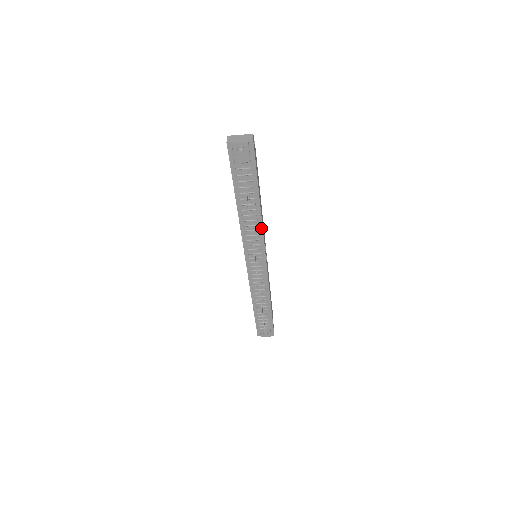
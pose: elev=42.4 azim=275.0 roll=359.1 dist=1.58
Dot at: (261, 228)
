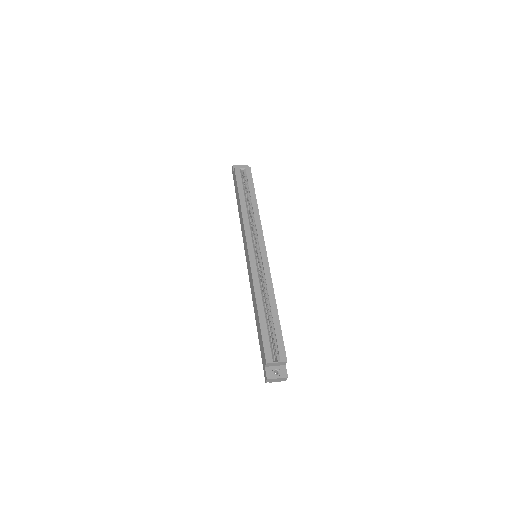
Dot at: occluded
